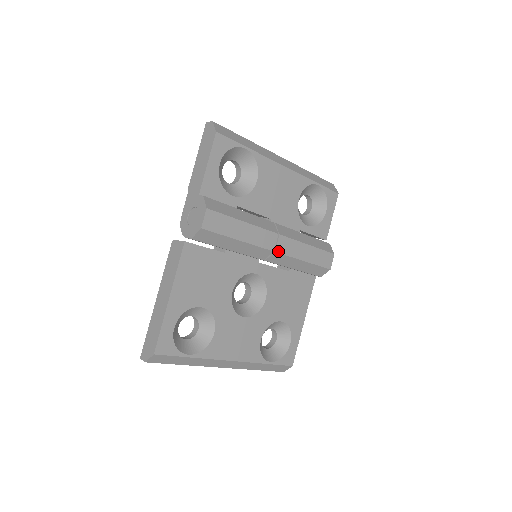
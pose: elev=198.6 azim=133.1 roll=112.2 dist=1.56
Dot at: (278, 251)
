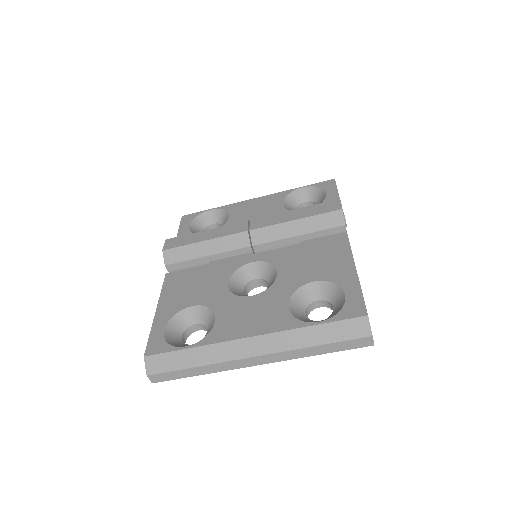
Dot at: (254, 229)
